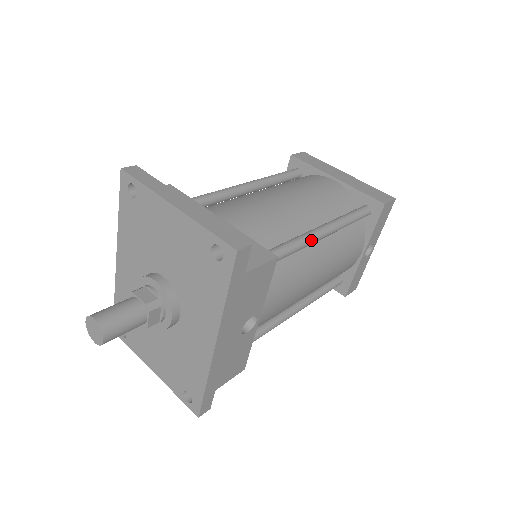
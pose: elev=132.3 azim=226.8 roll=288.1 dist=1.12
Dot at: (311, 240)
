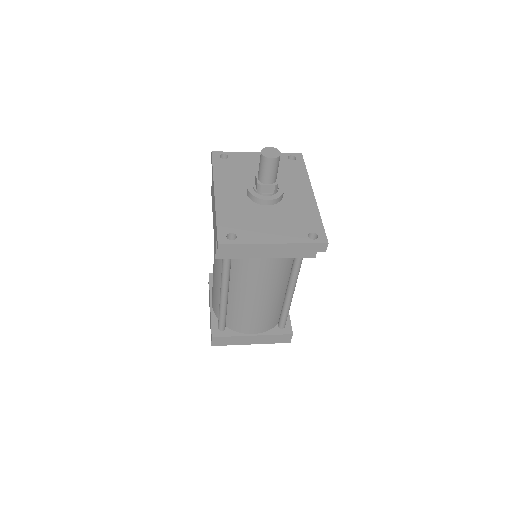
Dot at: occluded
